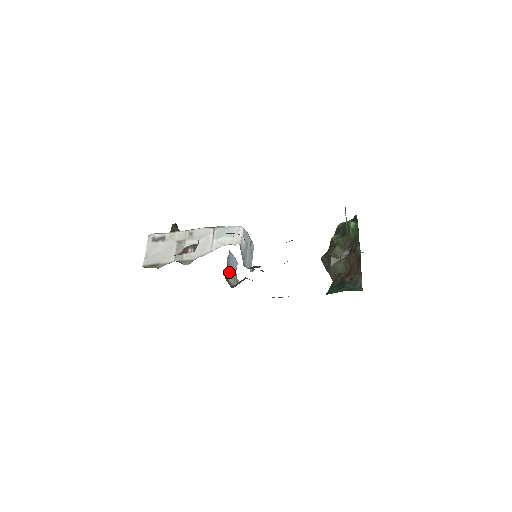
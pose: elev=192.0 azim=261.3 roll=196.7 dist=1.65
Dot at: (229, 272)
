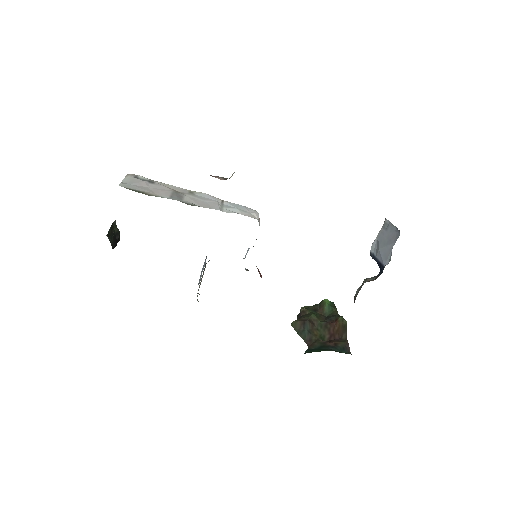
Dot at: occluded
